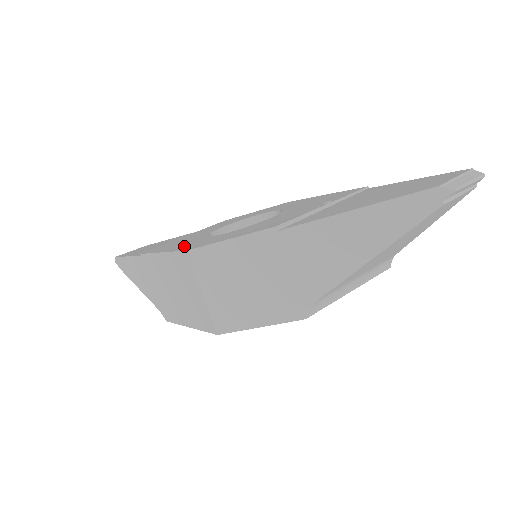
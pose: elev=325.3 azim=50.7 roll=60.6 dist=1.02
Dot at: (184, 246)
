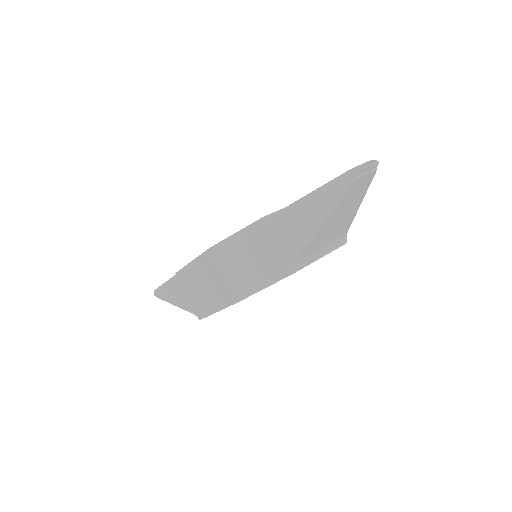
Dot at: occluded
